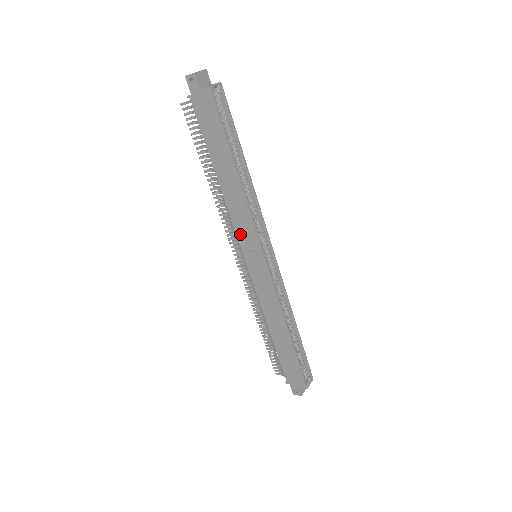
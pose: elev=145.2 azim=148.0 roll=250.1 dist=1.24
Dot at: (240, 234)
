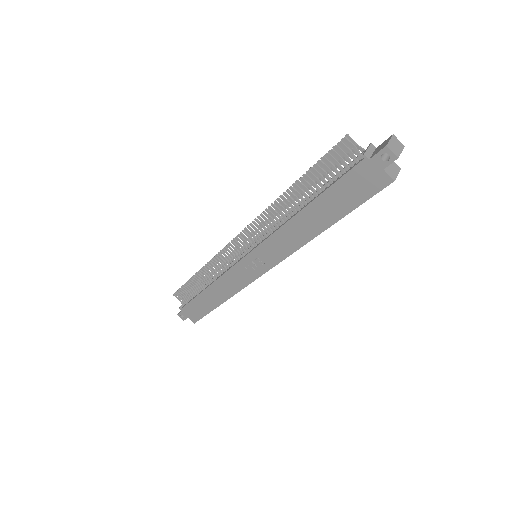
Dot at: (265, 246)
